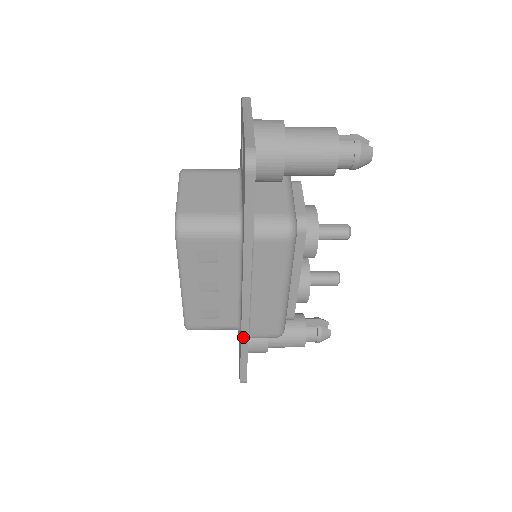
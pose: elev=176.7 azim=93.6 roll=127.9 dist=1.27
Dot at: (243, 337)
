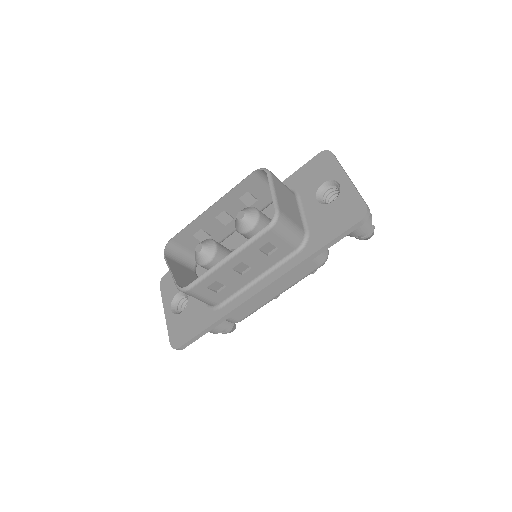
Dot at: (227, 315)
